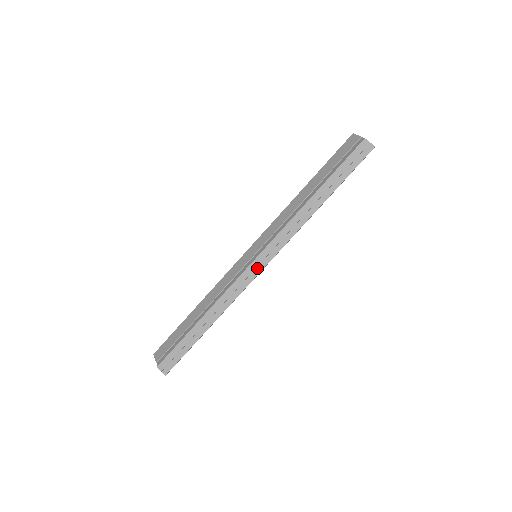
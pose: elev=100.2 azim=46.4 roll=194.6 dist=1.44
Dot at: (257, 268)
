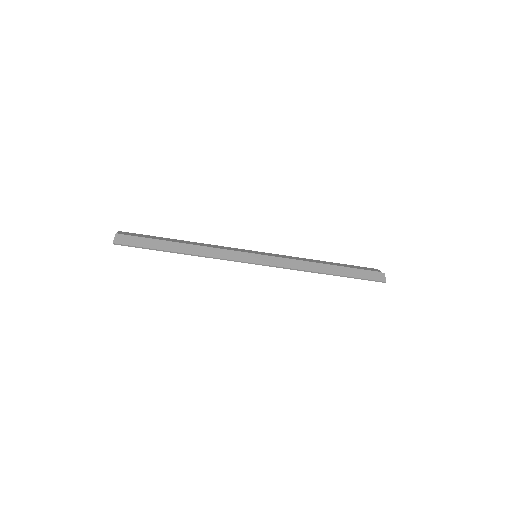
Dot at: (251, 259)
